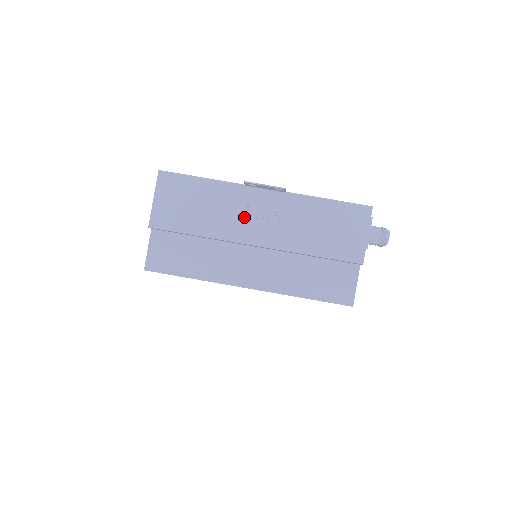
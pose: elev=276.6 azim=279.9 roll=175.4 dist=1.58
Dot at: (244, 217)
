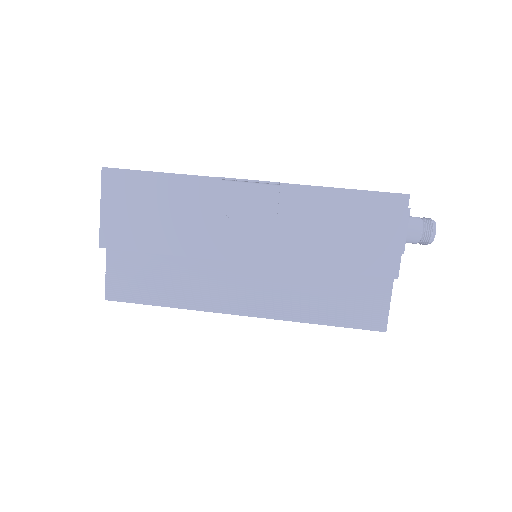
Dot at: (225, 224)
